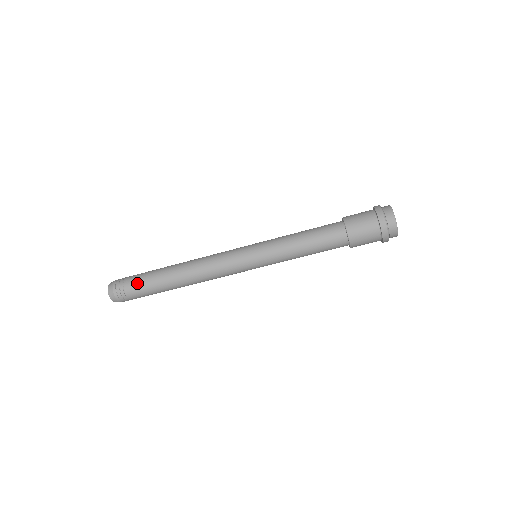
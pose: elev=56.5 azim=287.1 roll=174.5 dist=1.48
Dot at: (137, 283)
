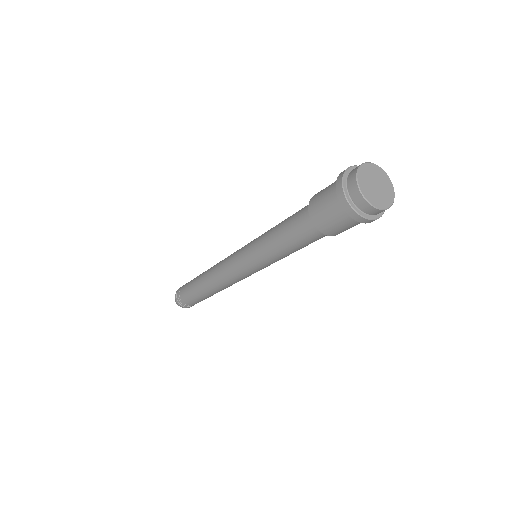
Dot at: (185, 286)
